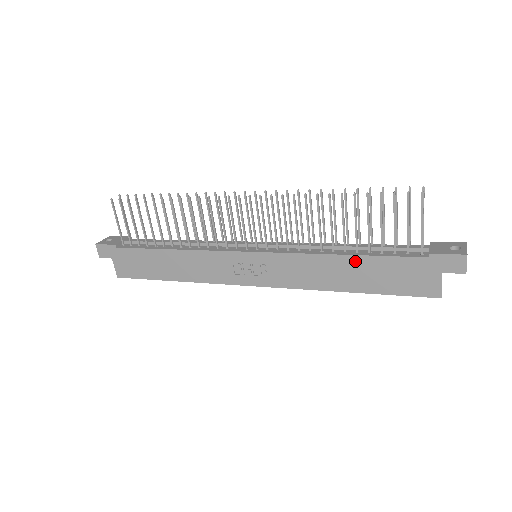
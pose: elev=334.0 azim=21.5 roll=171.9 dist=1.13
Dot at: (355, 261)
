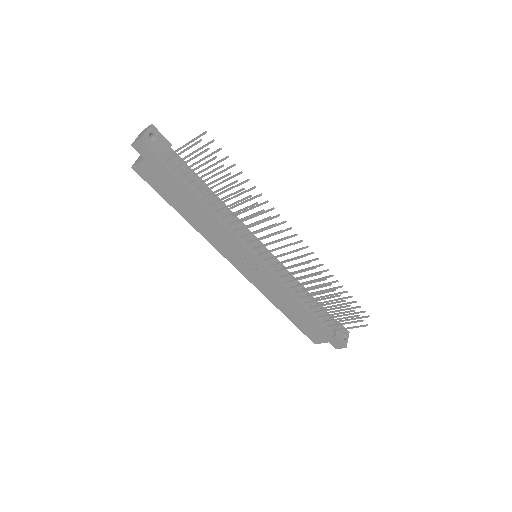
Dot at: (304, 312)
